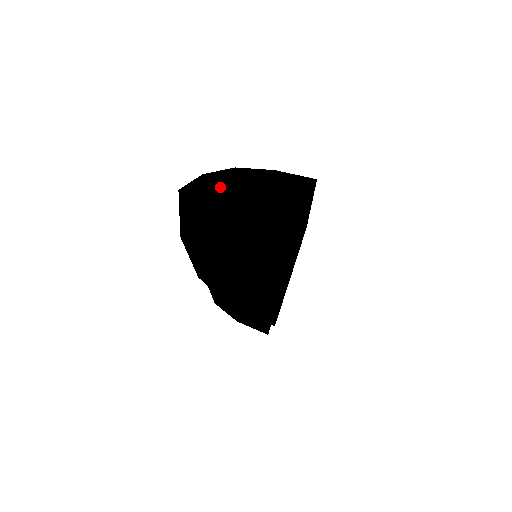
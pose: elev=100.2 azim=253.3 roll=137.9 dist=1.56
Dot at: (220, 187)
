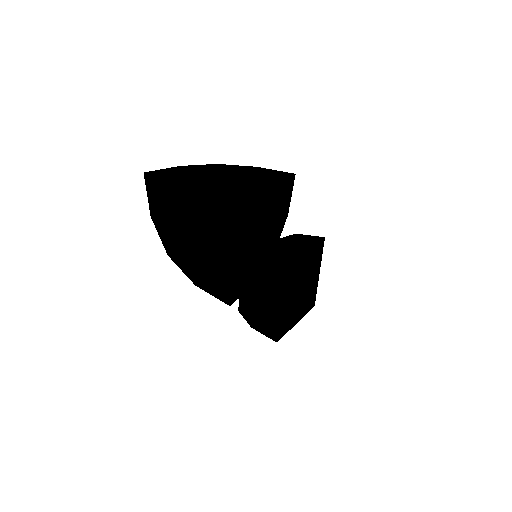
Dot at: (184, 173)
